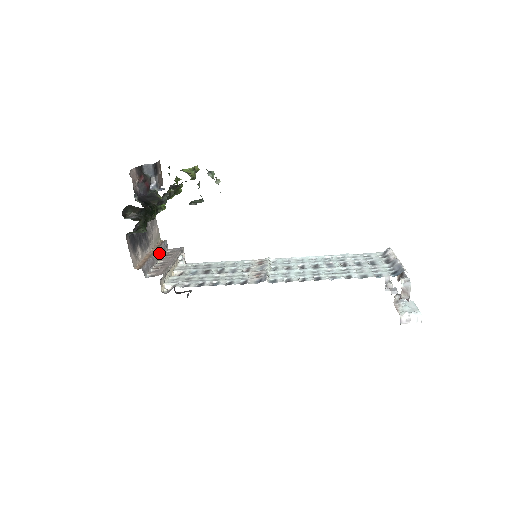
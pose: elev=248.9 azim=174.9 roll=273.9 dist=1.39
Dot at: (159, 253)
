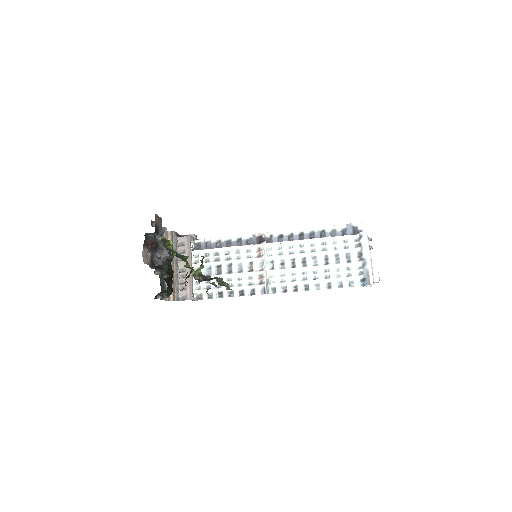
Dot at: (176, 258)
